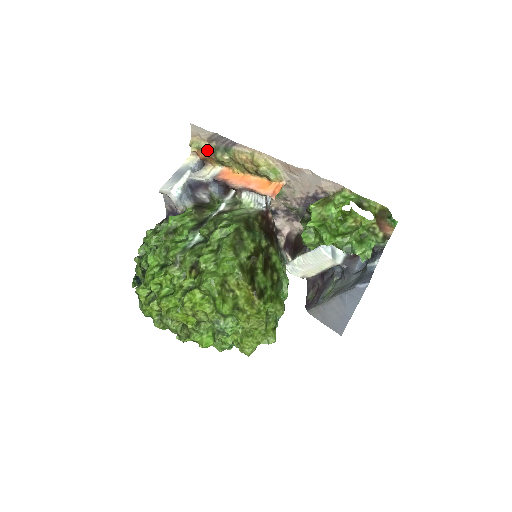
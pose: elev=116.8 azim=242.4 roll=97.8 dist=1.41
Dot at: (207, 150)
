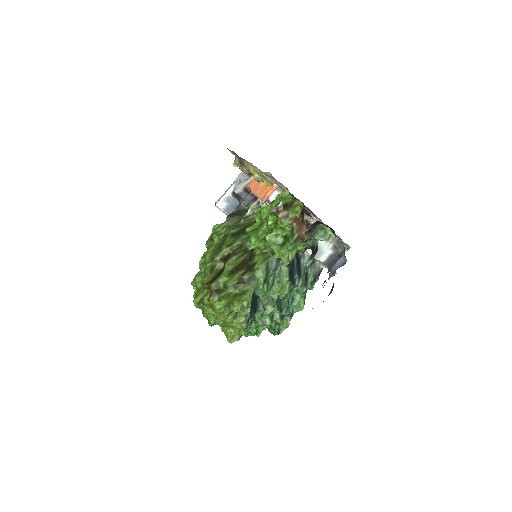
Dot at: (239, 165)
